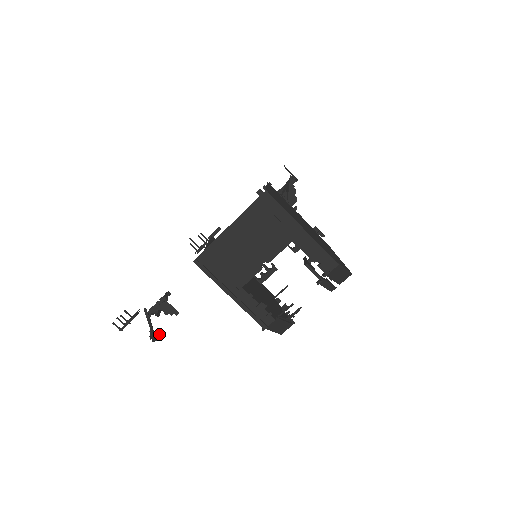
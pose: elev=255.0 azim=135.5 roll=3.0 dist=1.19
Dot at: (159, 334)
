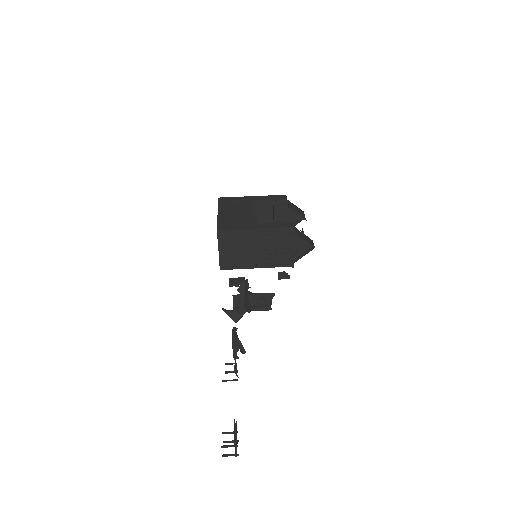
Dot at: (248, 299)
